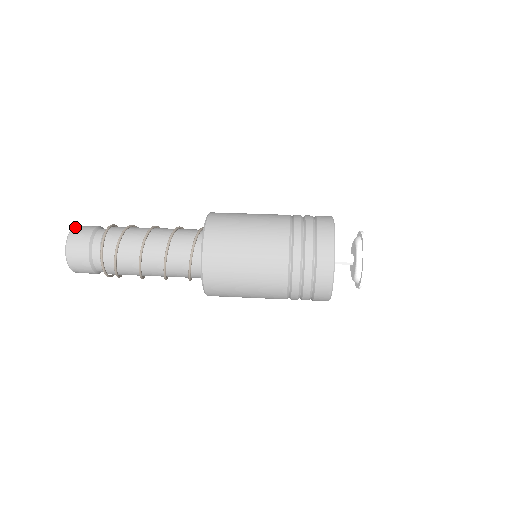
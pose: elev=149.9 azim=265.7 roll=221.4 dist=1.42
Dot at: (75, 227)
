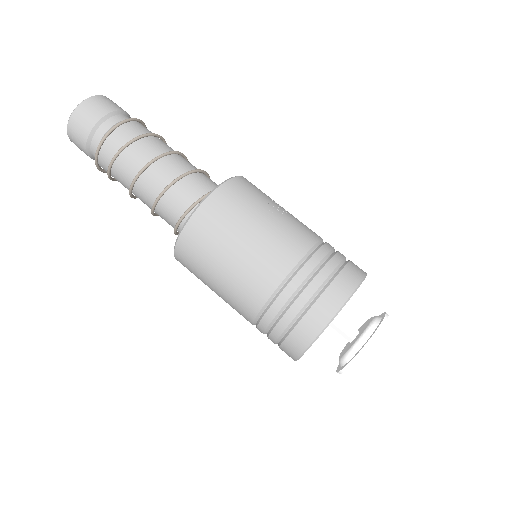
Dot at: (80, 105)
